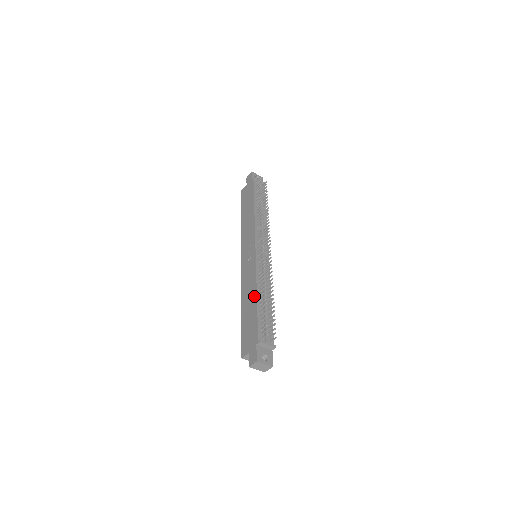
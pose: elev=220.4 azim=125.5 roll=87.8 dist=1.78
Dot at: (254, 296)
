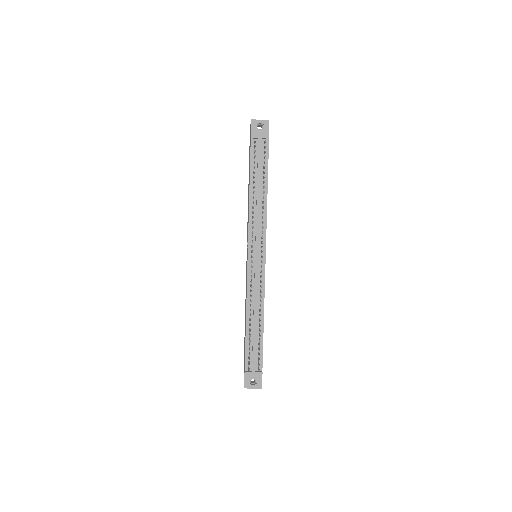
Dot at: occluded
